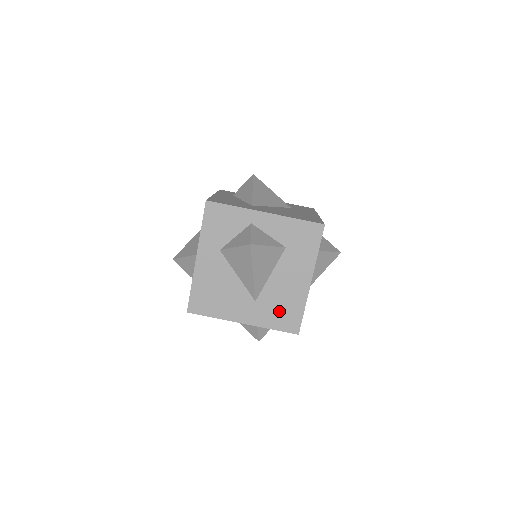
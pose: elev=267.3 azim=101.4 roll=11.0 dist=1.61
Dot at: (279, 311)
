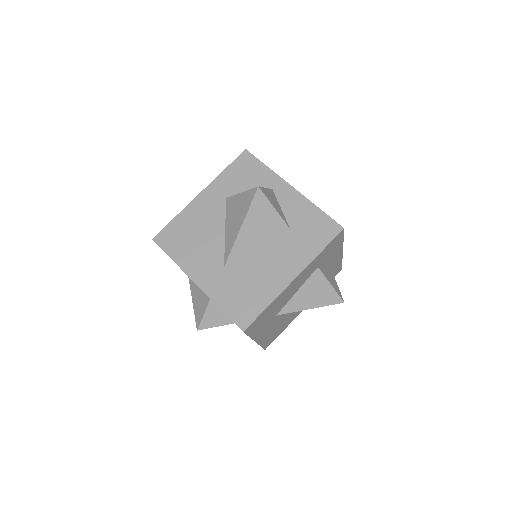
Dot at: (241, 292)
